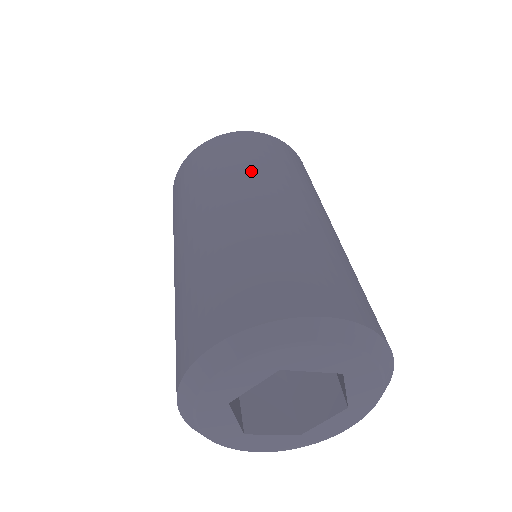
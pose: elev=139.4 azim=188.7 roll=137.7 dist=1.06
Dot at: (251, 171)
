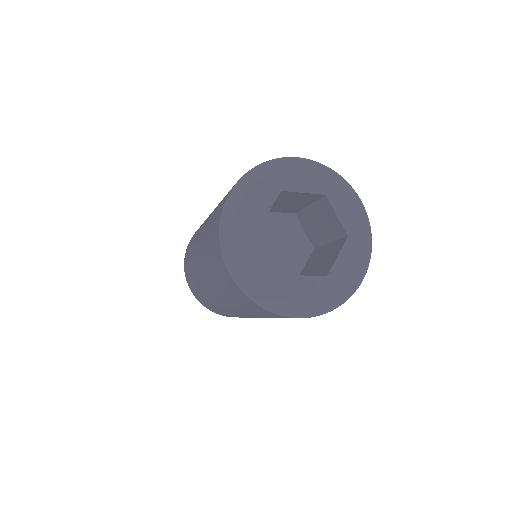
Dot at: occluded
